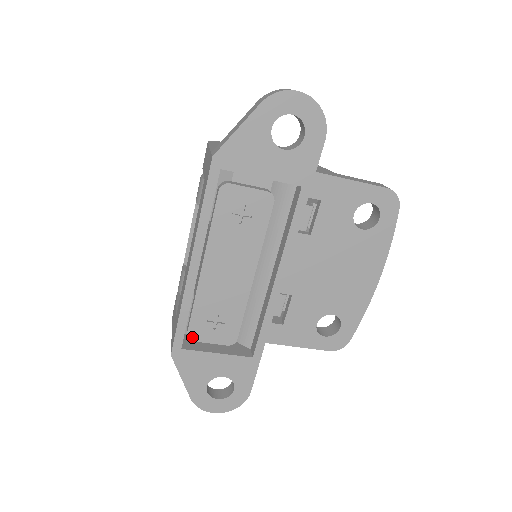
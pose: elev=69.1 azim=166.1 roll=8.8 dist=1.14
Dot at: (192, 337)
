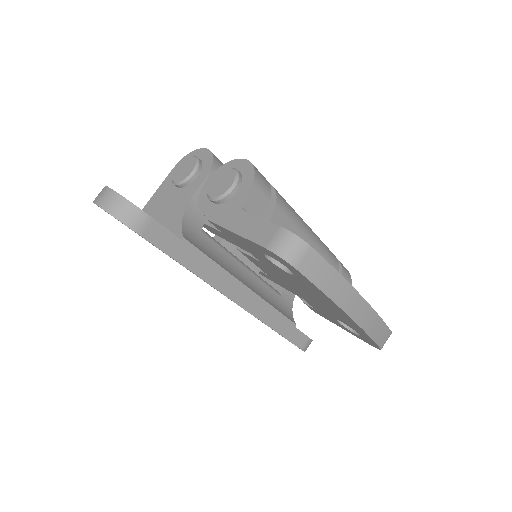
Dot at: occluded
